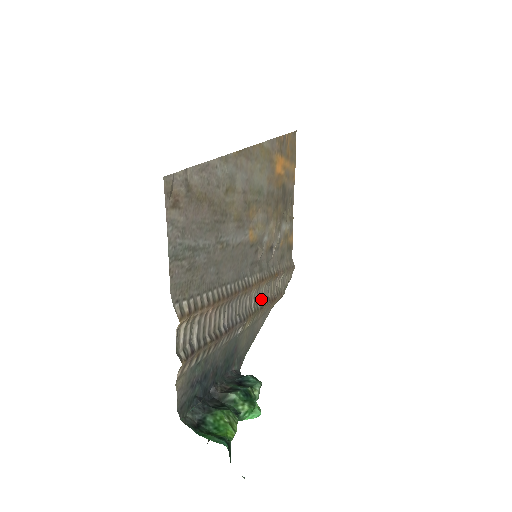
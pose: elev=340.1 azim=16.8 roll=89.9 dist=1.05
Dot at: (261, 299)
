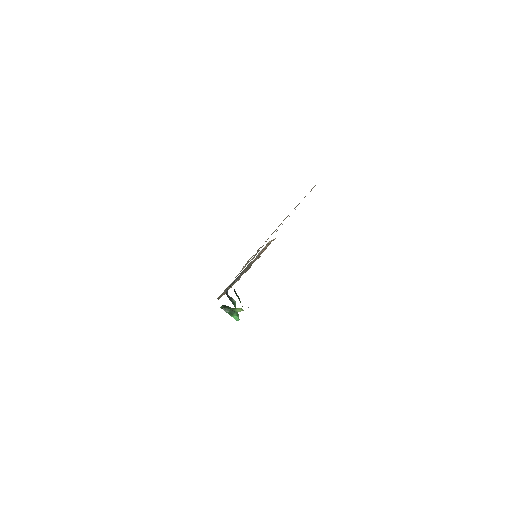
Dot at: occluded
